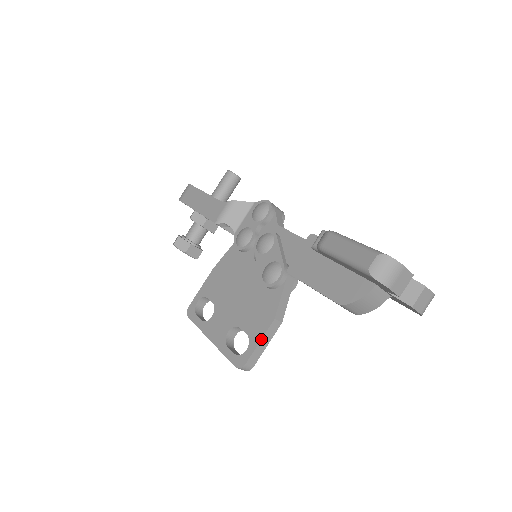
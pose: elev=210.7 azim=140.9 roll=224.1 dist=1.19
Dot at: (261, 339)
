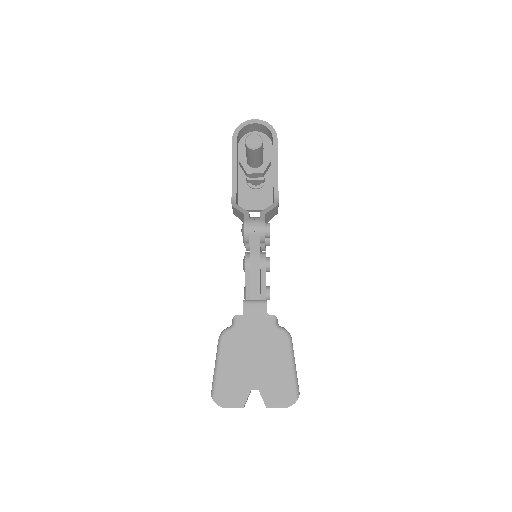
Dot at: occluded
